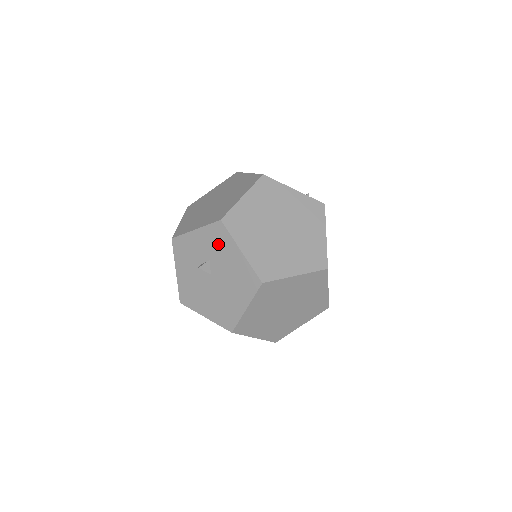
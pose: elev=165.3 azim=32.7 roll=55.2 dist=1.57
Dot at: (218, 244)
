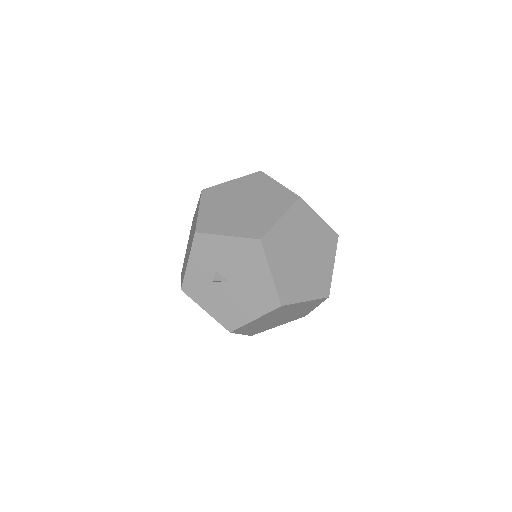
Dot at: (210, 251)
